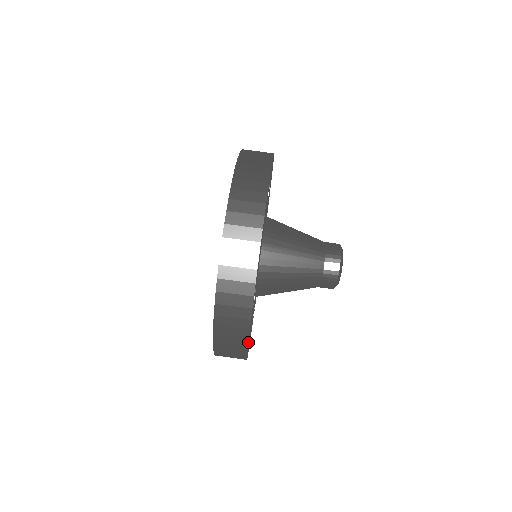
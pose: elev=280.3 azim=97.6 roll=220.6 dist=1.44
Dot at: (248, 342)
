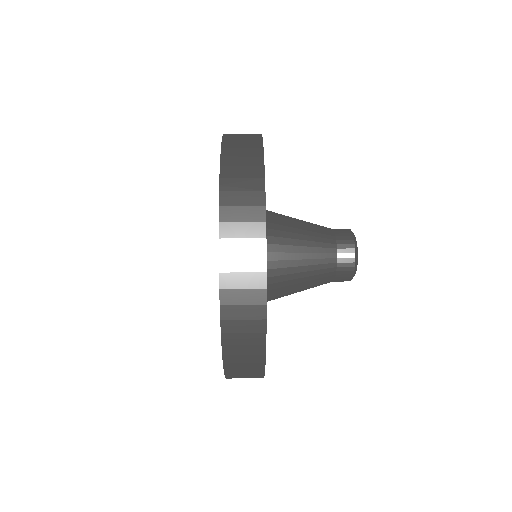
Dot at: occluded
